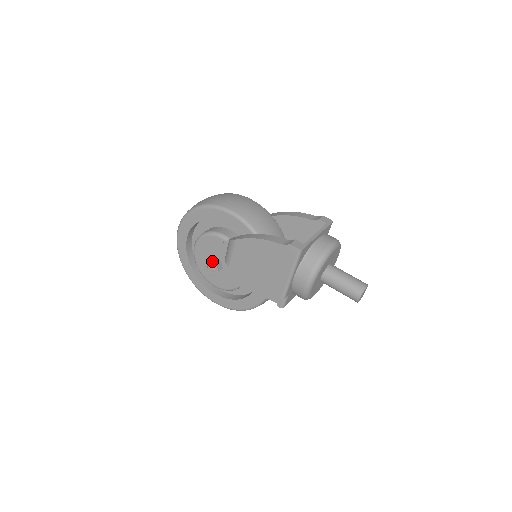
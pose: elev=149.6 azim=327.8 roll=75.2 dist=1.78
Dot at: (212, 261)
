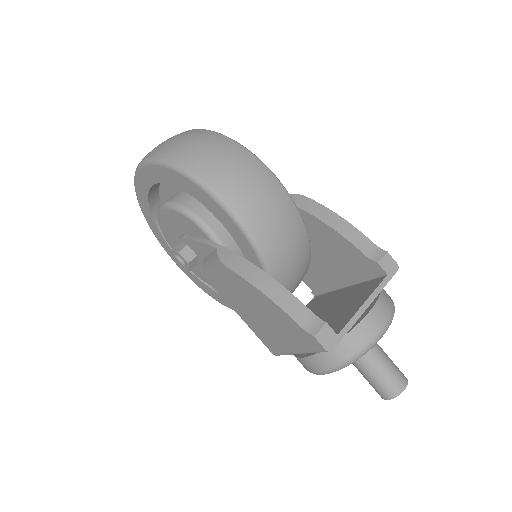
Dot at: (183, 256)
